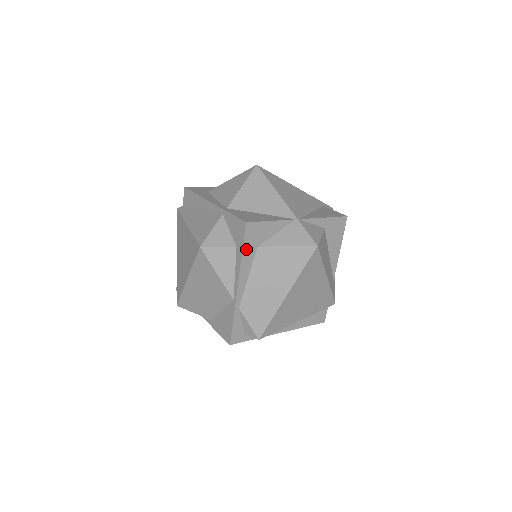
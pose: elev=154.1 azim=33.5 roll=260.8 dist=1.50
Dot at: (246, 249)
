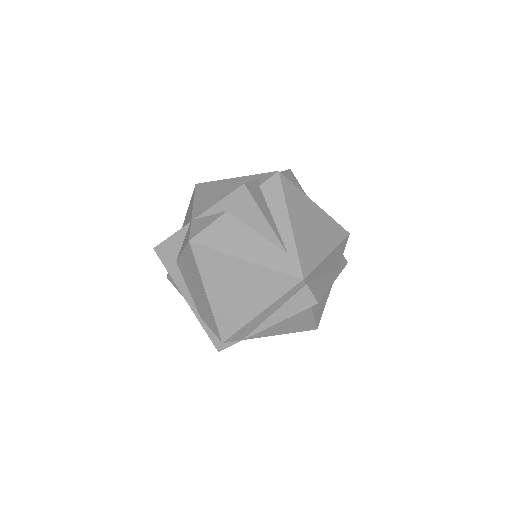
Dot at: (169, 268)
